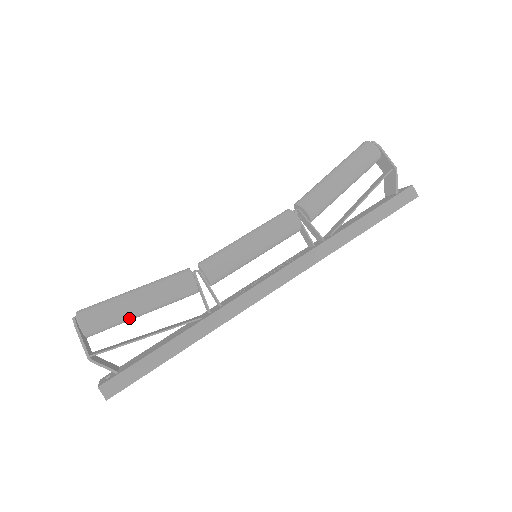
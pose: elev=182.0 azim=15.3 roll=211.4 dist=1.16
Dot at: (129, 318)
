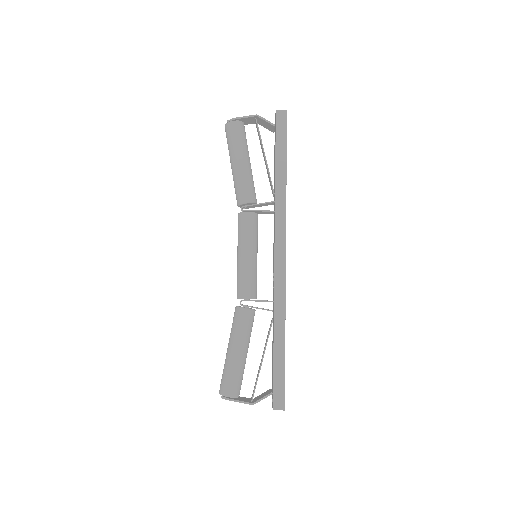
Dot at: (243, 364)
